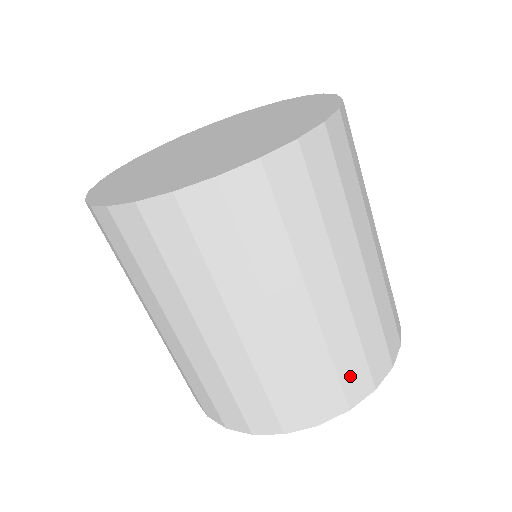
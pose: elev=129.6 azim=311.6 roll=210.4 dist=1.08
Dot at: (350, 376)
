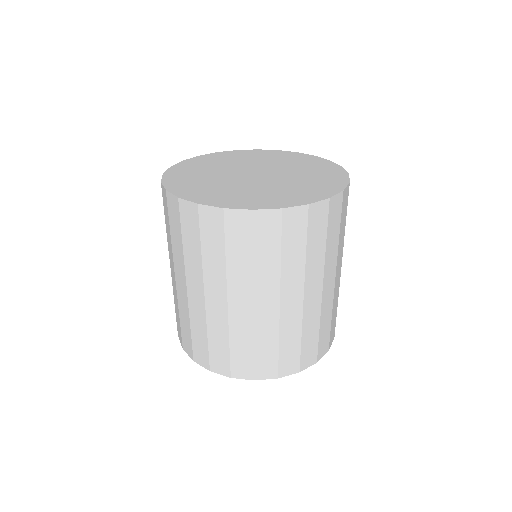
Dot at: (239, 359)
